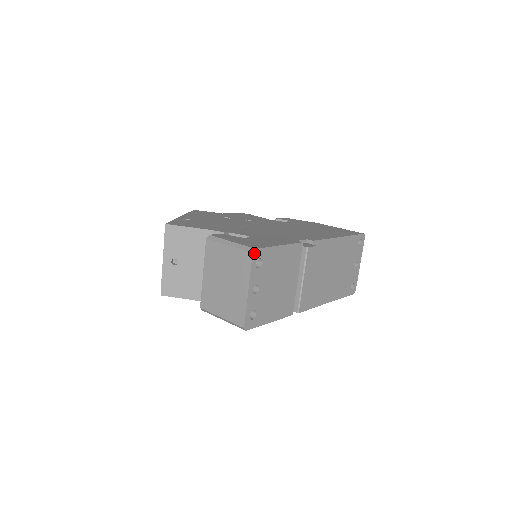
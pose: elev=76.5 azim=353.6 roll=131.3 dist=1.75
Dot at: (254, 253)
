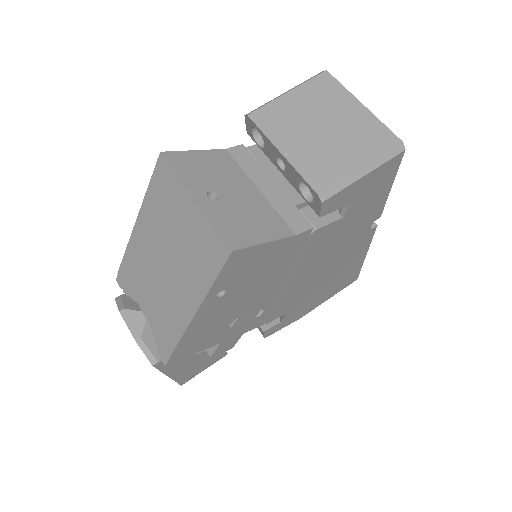
Dot at: (326, 73)
